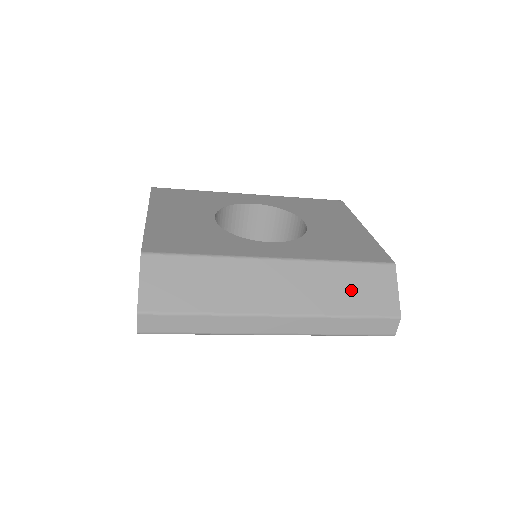
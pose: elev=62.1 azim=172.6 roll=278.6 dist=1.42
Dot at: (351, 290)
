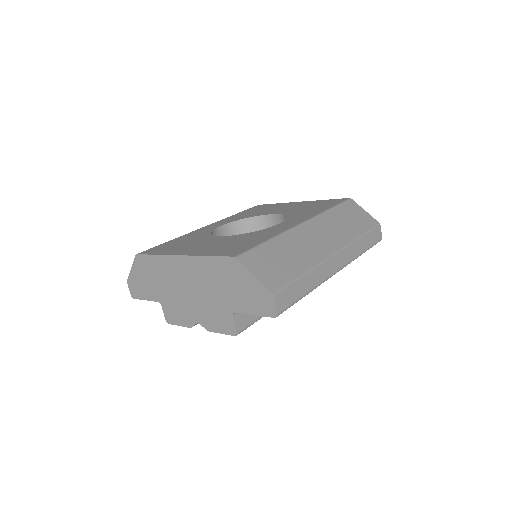
Dot at: (349, 221)
